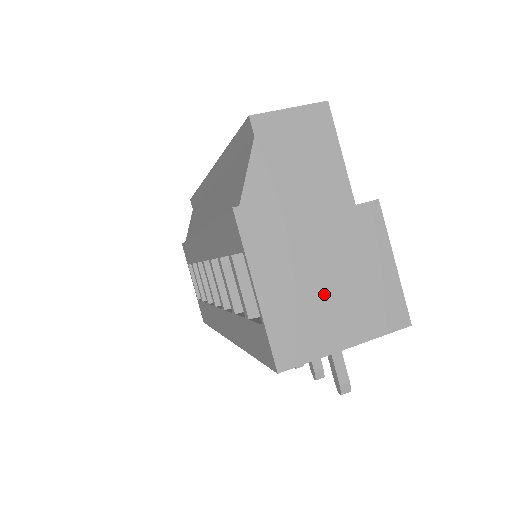
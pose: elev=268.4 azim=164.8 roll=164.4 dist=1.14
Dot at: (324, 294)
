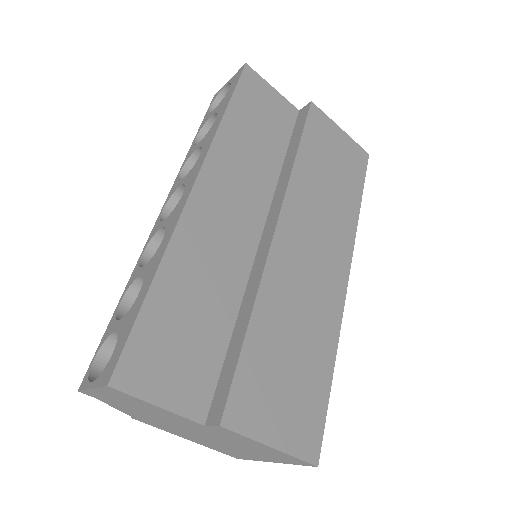
Dot at: (231, 447)
